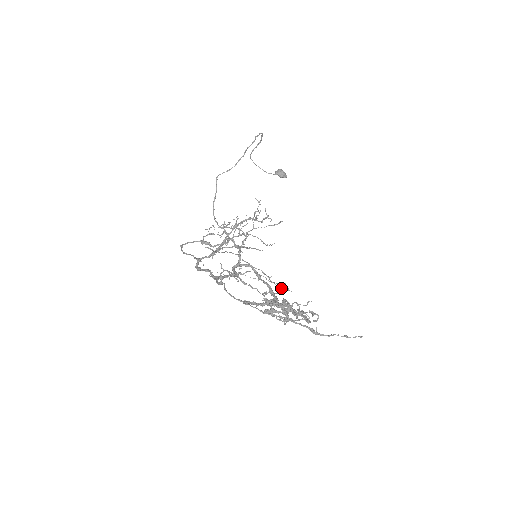
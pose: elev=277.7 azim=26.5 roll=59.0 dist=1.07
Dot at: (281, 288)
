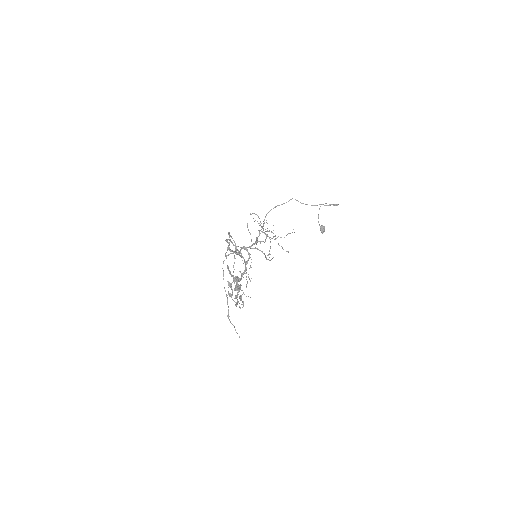
Dot at: occluded
